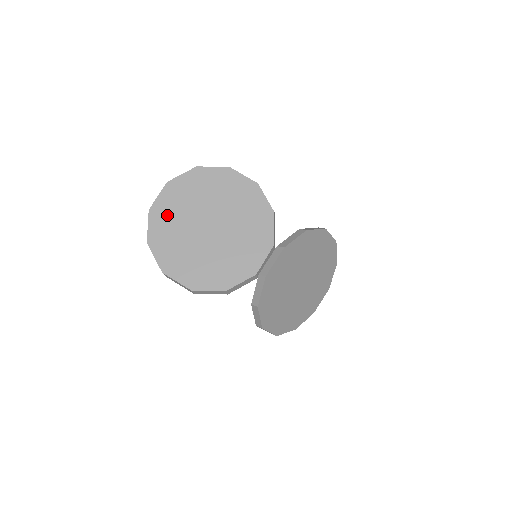
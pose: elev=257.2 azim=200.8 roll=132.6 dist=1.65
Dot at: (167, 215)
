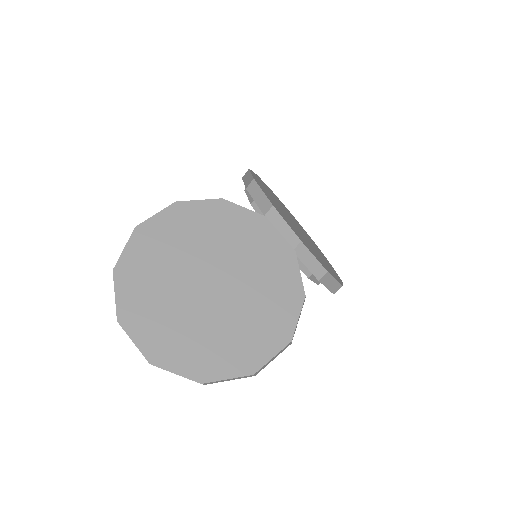
Dot at: (170, 339)
